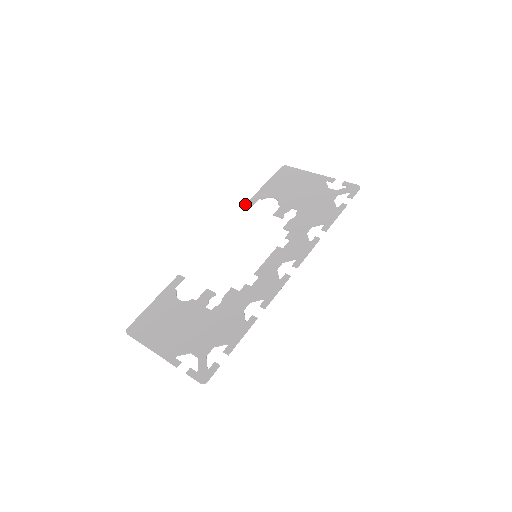
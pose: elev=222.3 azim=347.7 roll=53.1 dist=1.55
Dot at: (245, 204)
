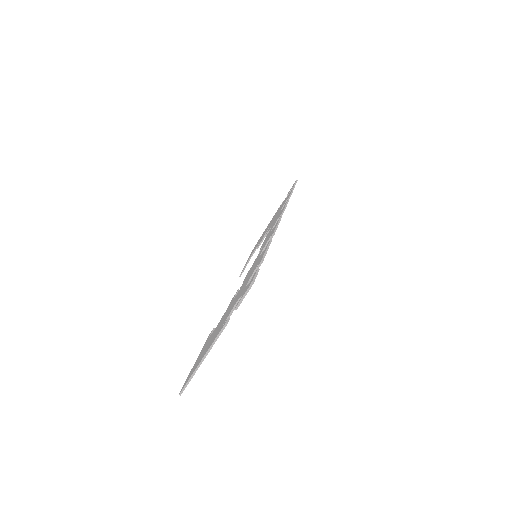
Dot at: occluded
